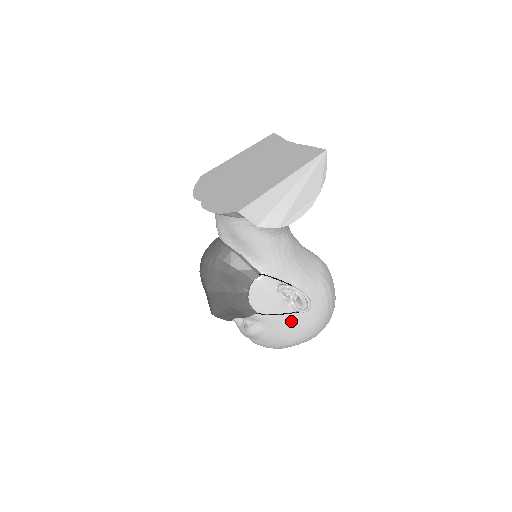
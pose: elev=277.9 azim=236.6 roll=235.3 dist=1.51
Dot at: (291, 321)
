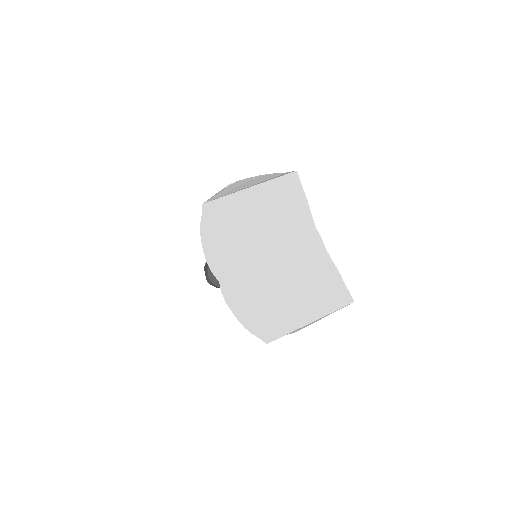
Dot at: occluded
